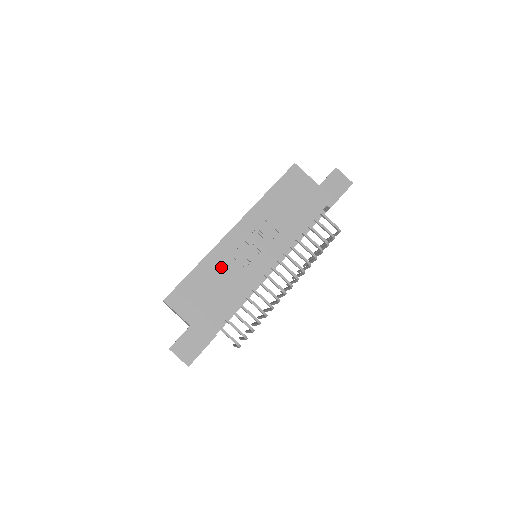
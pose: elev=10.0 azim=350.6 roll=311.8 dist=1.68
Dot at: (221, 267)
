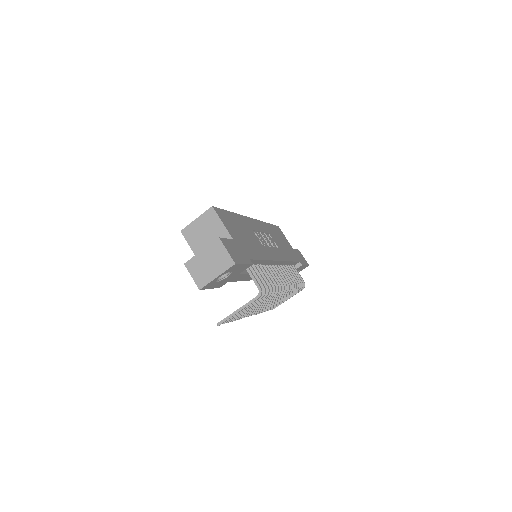
Dot at: (249, 229)
